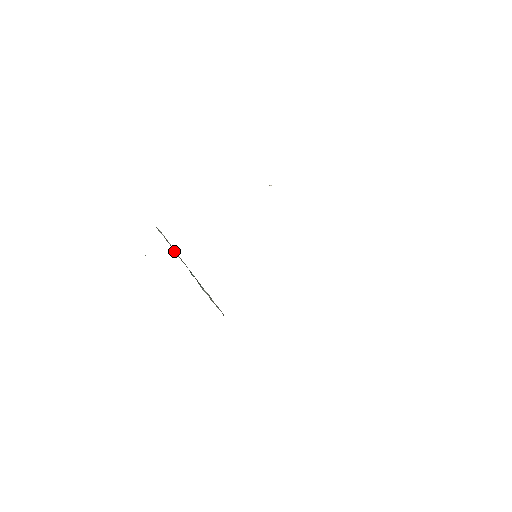
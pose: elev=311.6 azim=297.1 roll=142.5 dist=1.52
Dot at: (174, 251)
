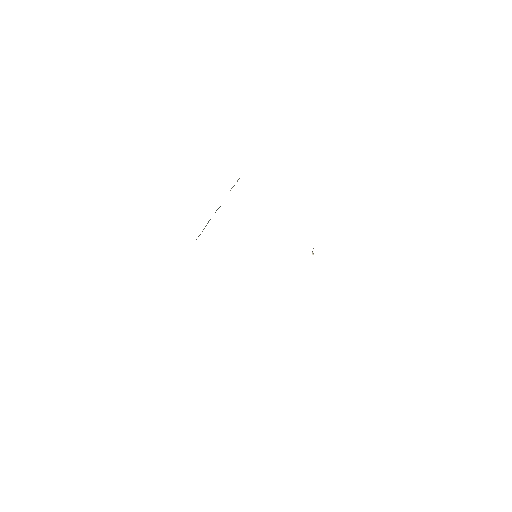
Dot at: occluded
